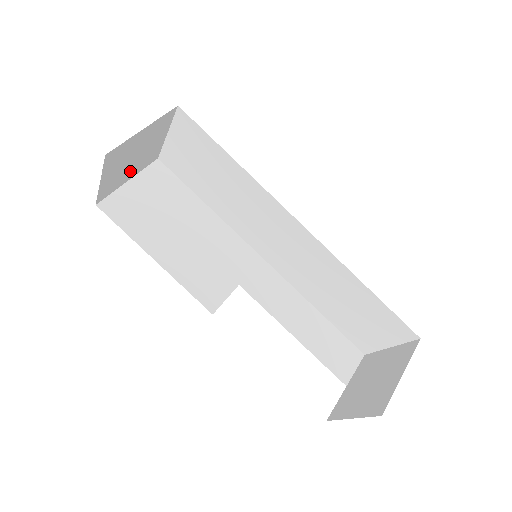
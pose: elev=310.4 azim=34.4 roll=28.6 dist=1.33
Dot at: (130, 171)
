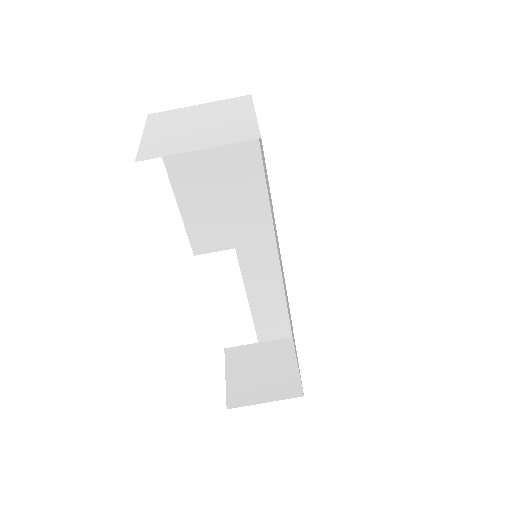
Dot at: (198, 112)
